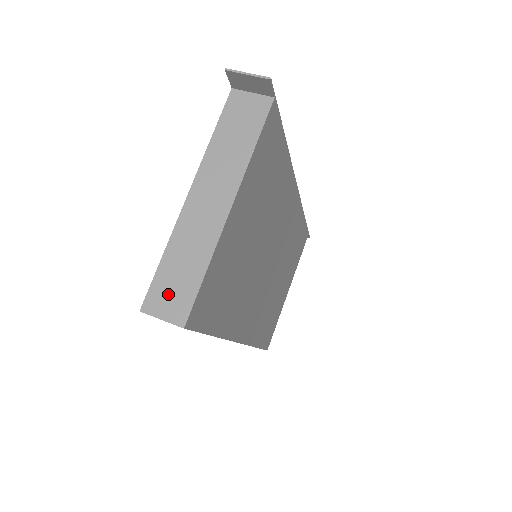
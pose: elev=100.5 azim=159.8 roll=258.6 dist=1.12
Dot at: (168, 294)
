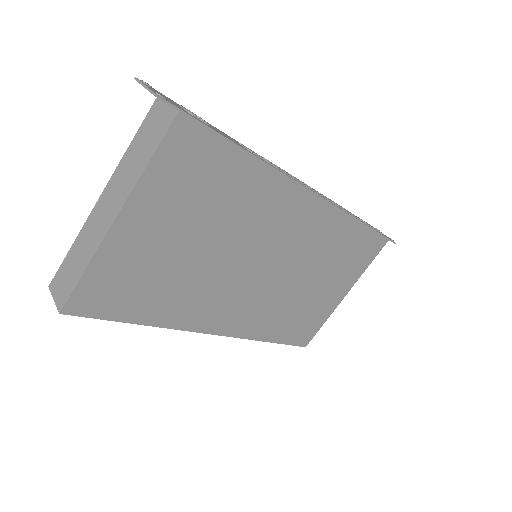
Dot at: (63, 280)
